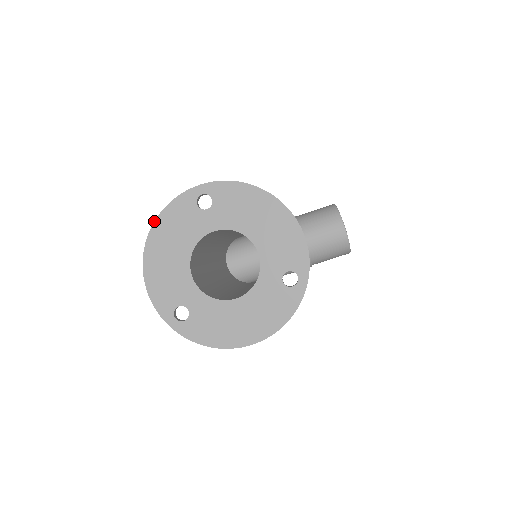
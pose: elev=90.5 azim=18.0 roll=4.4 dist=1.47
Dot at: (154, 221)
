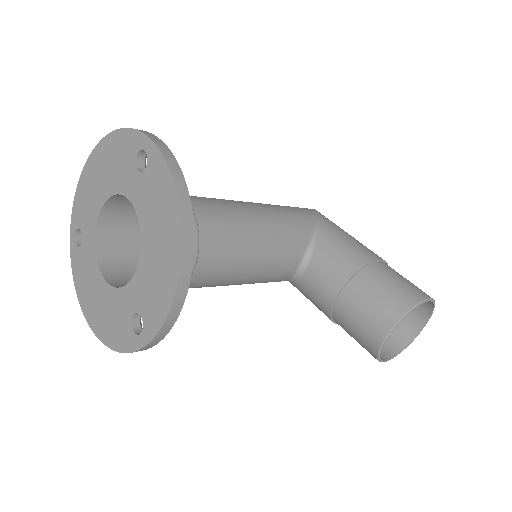
Dot at: (109, 133)
